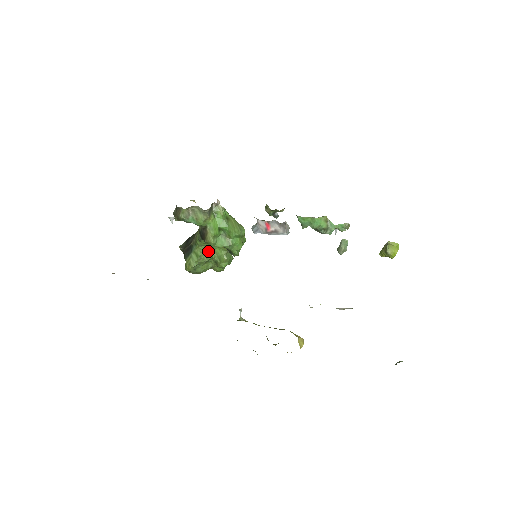
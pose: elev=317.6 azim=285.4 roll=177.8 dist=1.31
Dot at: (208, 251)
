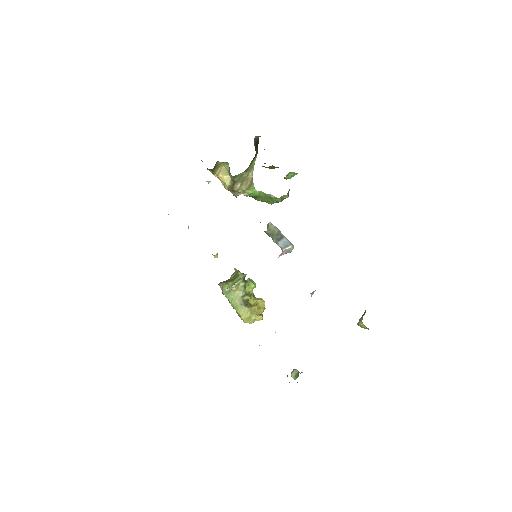
Dot at: (270, 167)
